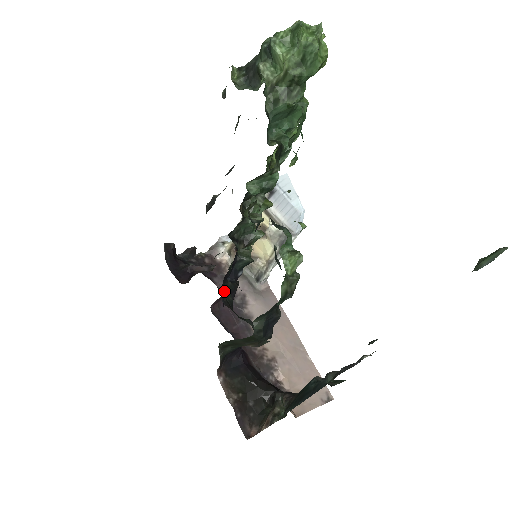
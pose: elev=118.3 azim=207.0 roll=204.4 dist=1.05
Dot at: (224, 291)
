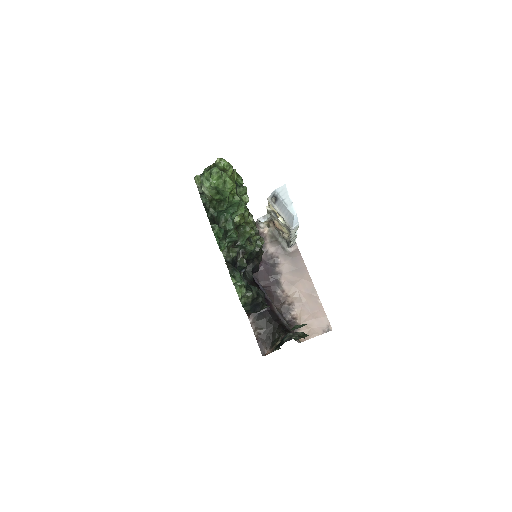
Dot at: (246, 271)
